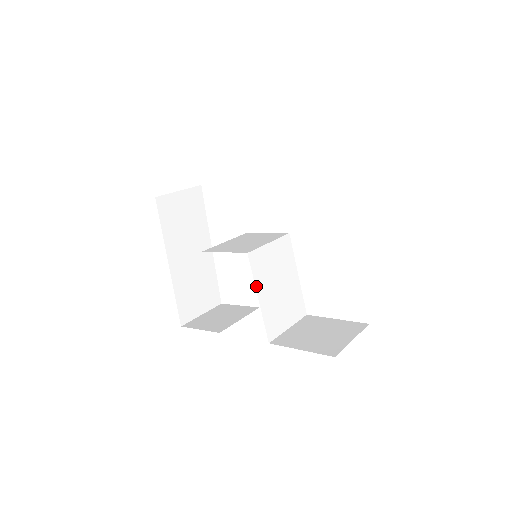
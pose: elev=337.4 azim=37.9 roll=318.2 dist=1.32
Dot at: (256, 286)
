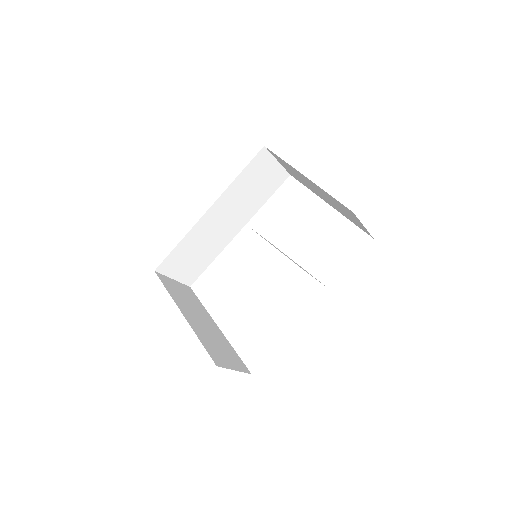
Dot at: occluded
